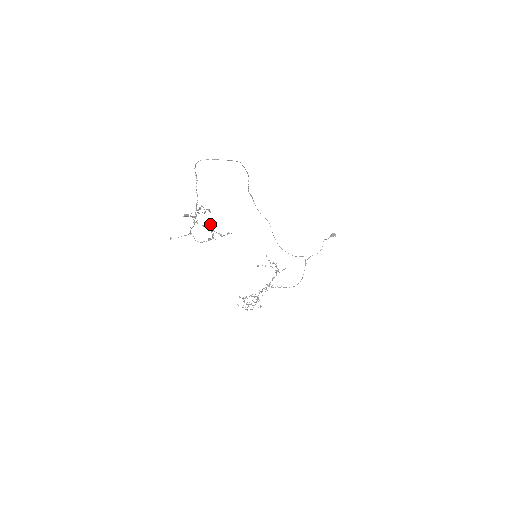
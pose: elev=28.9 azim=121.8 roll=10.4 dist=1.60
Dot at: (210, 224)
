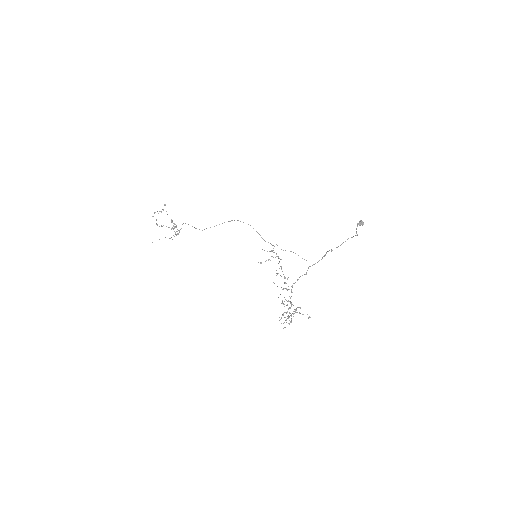
Dot at: occluded
